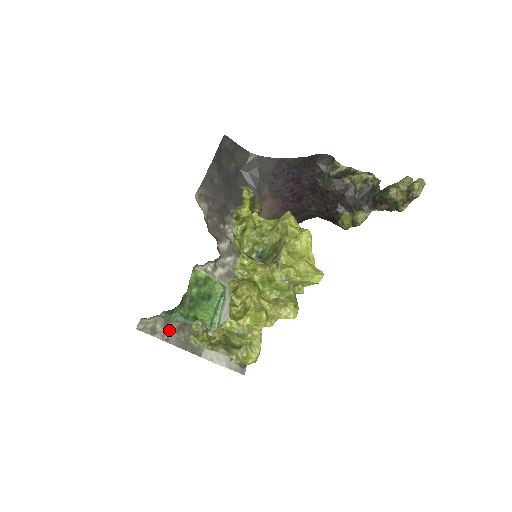
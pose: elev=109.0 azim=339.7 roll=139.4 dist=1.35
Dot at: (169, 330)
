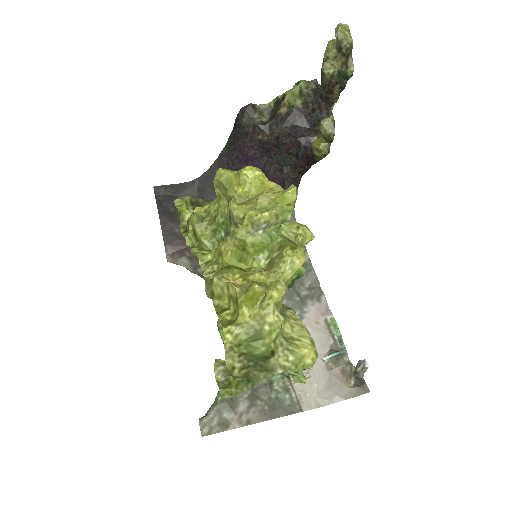
Dot at: (241, 410)
